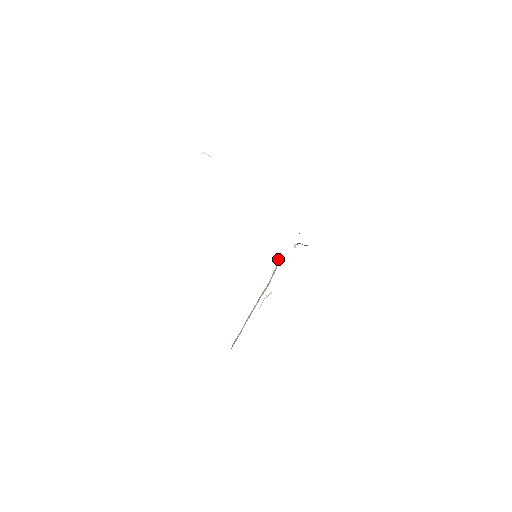
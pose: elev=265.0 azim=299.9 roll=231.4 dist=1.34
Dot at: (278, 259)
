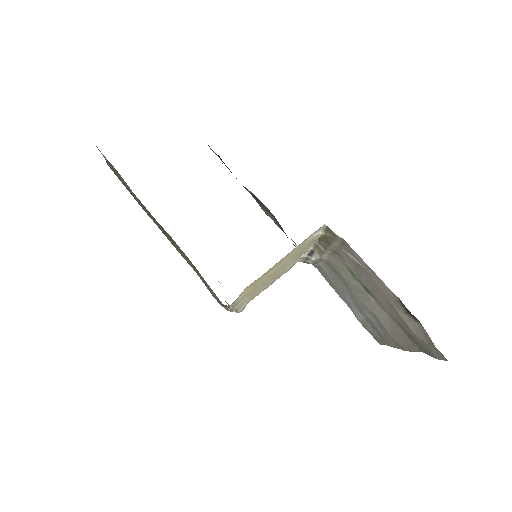
Dot at: occluded
